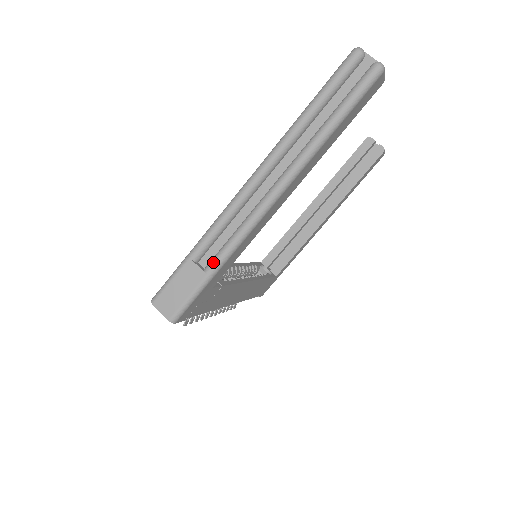
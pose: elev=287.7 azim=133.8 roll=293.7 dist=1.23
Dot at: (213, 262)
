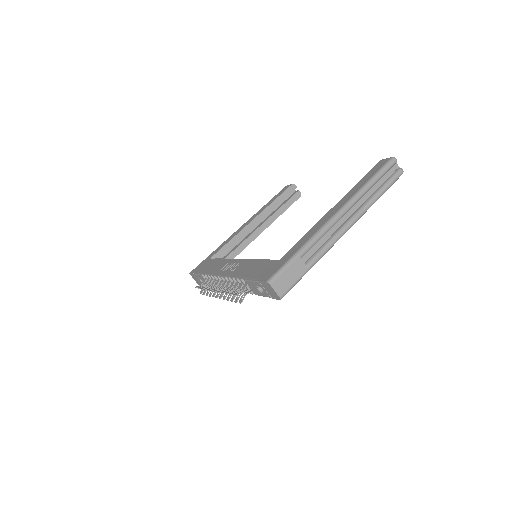
Dot at: (313, 261)
